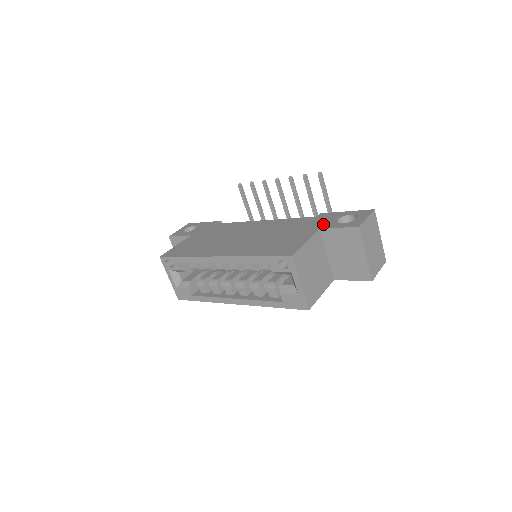
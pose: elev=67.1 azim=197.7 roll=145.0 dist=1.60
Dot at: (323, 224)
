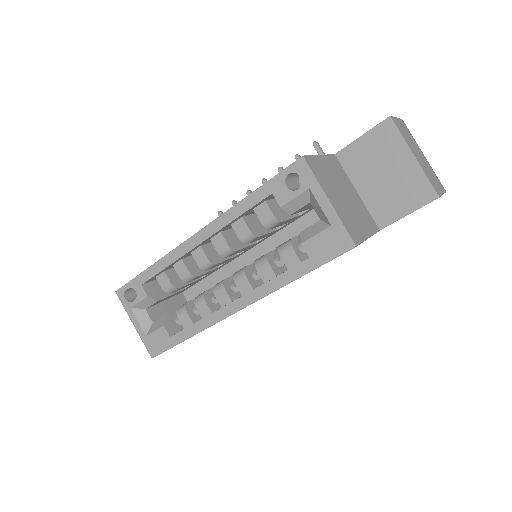
Dot at: occluded
